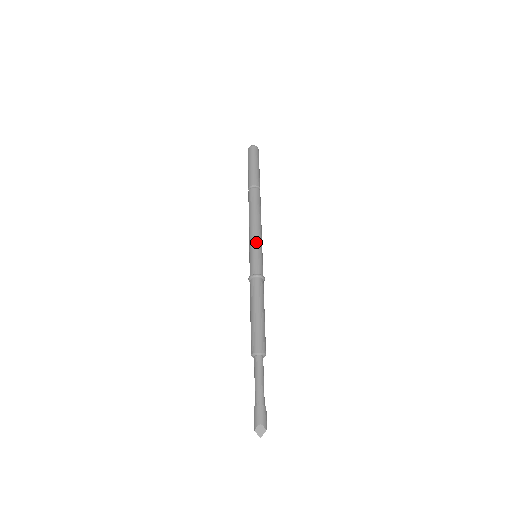
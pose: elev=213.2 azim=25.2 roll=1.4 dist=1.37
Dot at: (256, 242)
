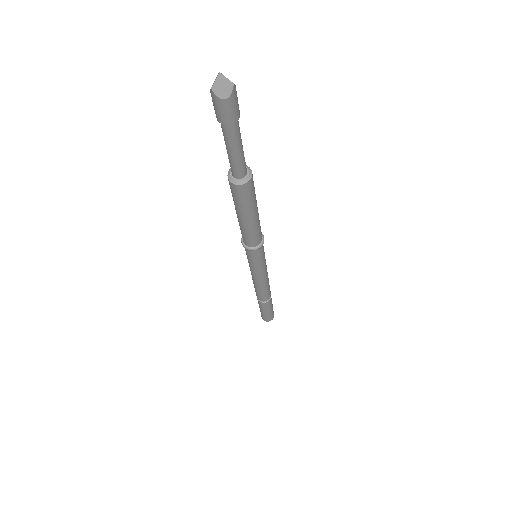
Dot at: occluded
